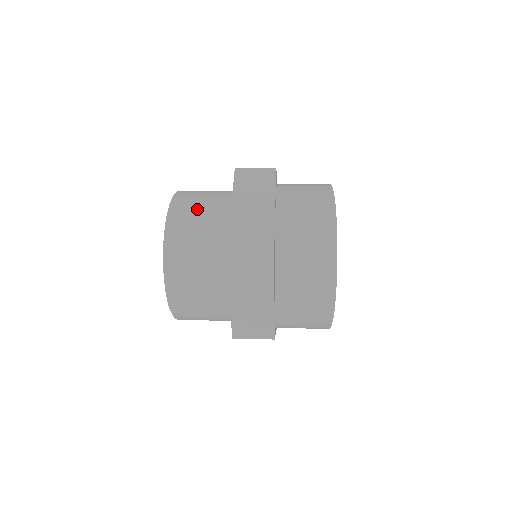
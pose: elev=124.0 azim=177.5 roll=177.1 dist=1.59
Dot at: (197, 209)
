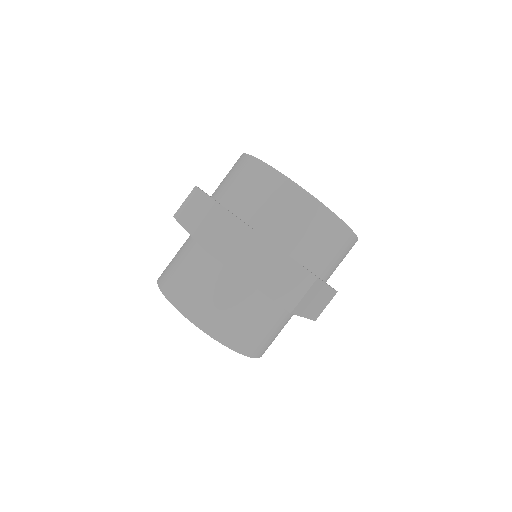
Dot at: (219, 306)
